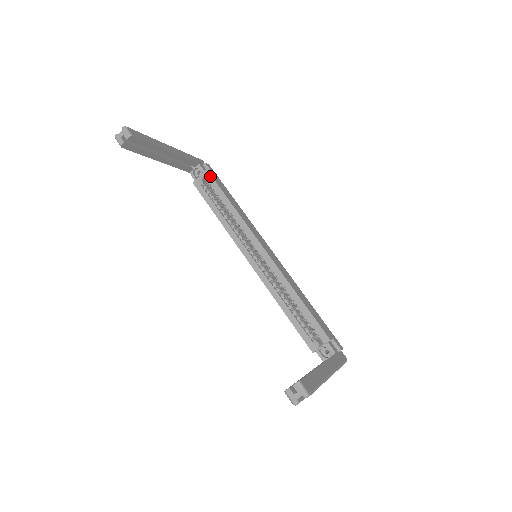
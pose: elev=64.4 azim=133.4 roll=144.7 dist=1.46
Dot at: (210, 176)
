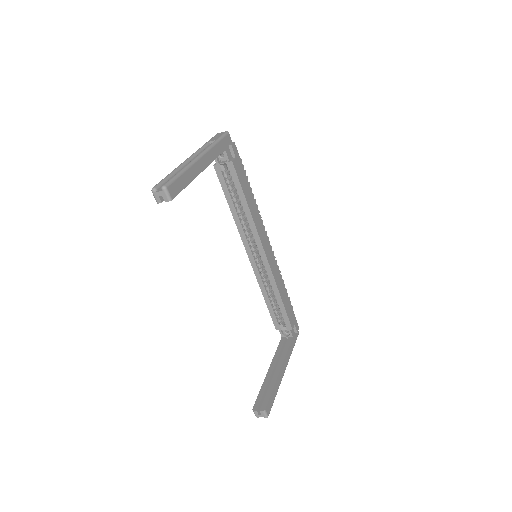
Dot at: (234, 169)
